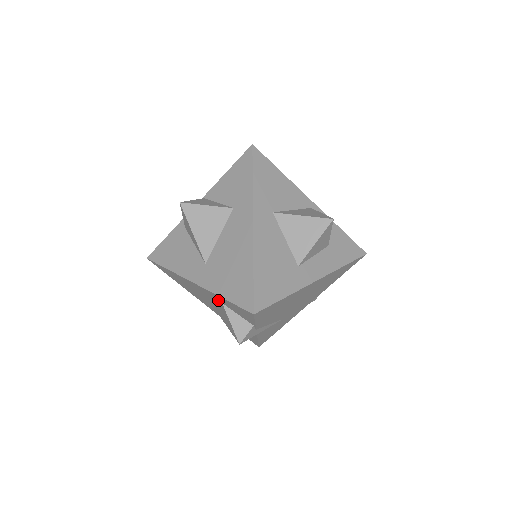
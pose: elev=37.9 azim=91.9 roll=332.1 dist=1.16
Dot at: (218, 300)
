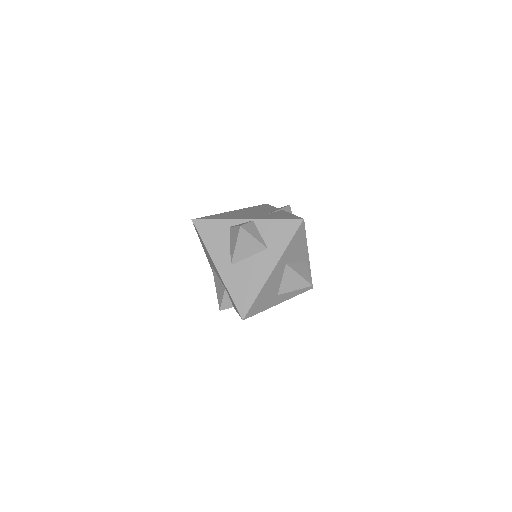
Dot at: occluded
